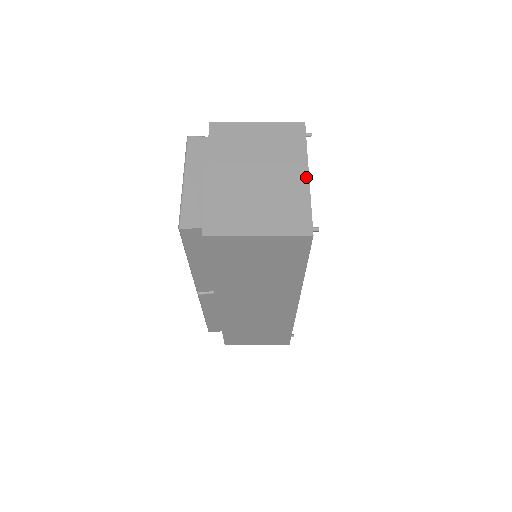
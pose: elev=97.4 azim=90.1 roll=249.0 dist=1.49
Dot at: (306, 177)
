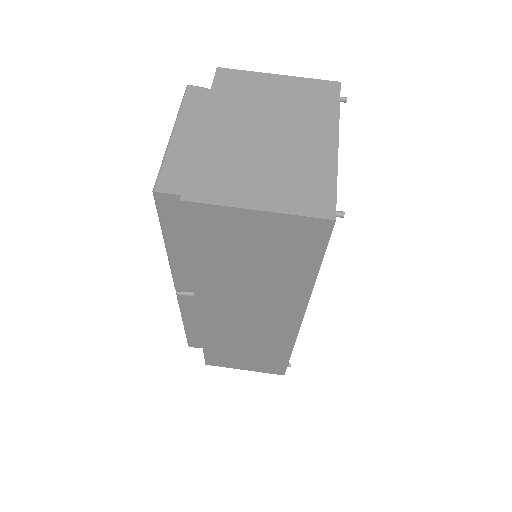
Dot at: (334, 146)
